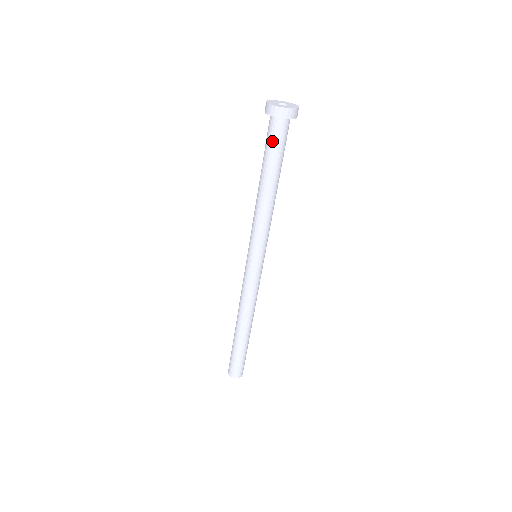
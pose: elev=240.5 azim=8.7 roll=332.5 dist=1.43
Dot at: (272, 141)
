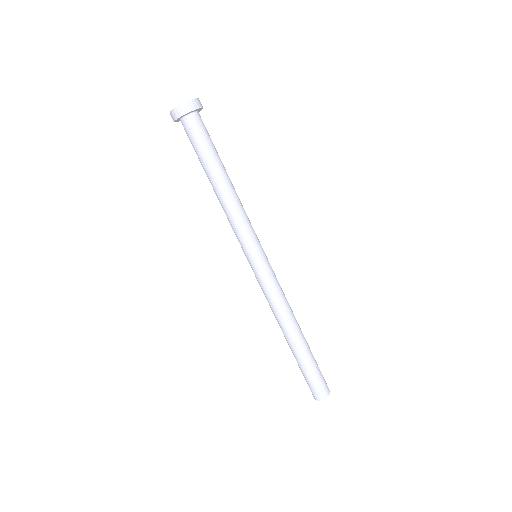
Dot at: (199, 137)
